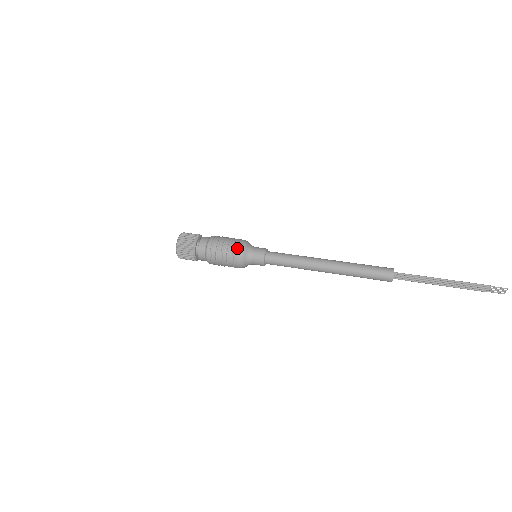
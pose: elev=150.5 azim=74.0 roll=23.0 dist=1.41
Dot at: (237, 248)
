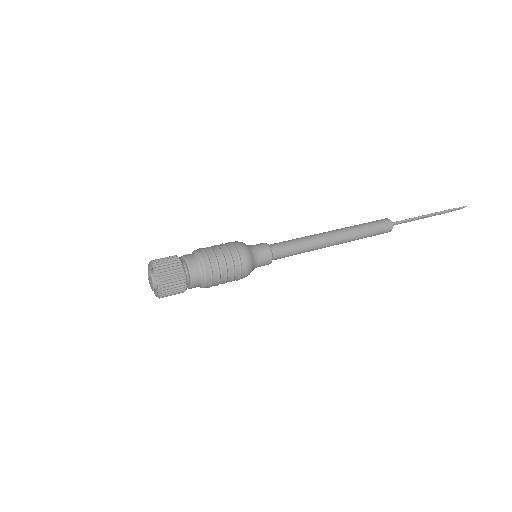
Dot at: (244, 262)
